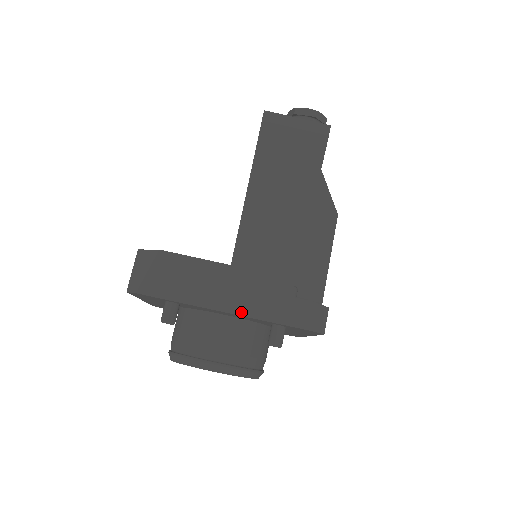
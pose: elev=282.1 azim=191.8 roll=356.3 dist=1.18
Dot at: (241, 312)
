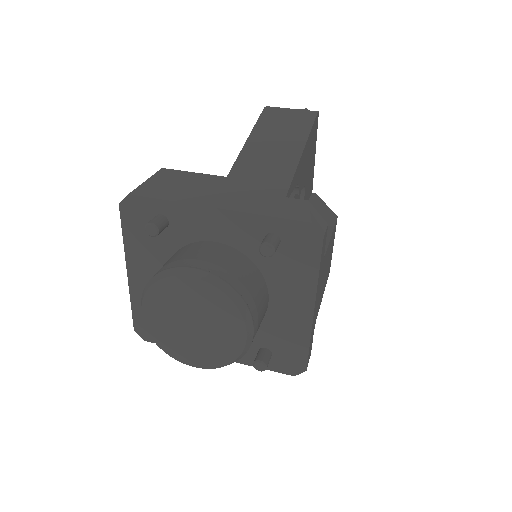
Dot at: (232, 208)
